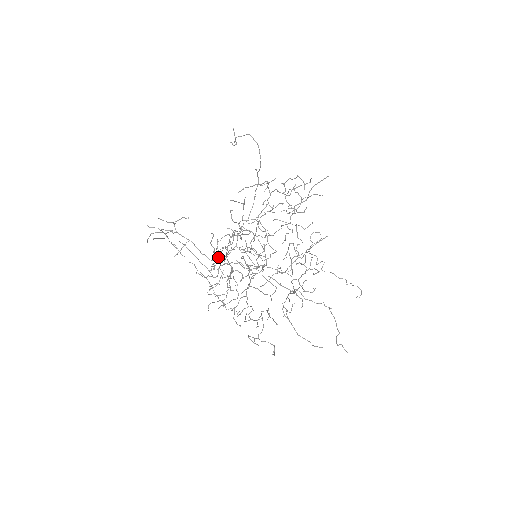
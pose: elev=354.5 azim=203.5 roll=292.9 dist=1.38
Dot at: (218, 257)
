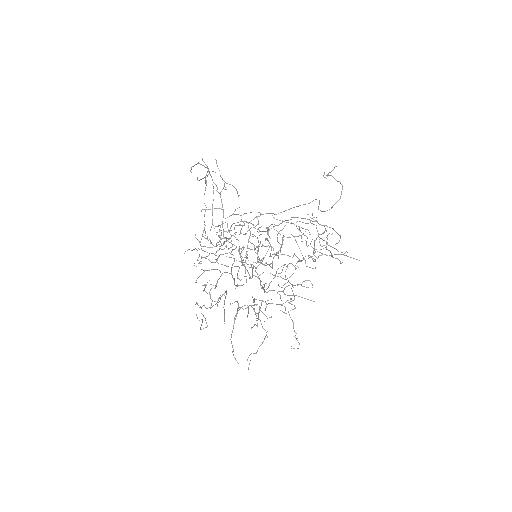
Dot at: occluded
